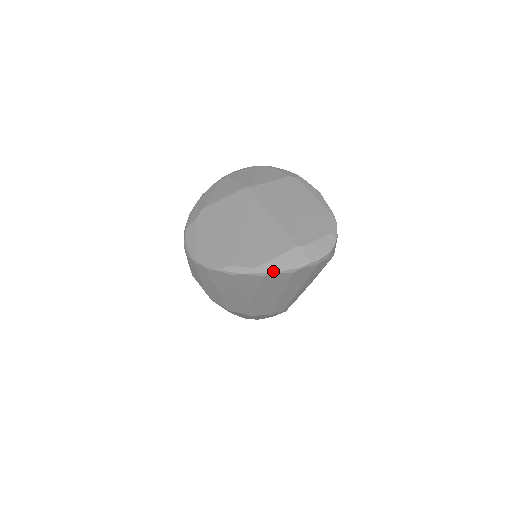
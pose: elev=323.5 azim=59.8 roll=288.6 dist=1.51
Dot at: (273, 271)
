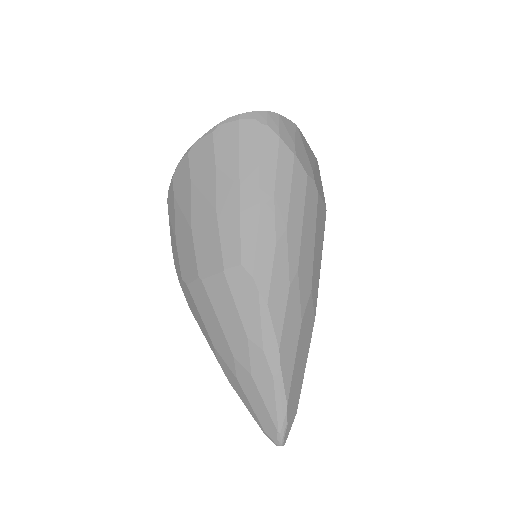
Dot at: (197, 142)
